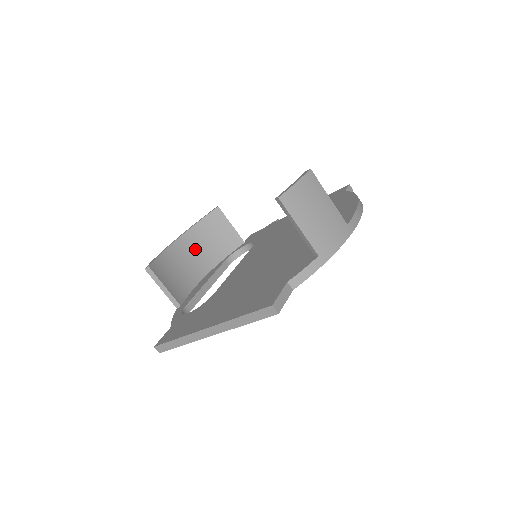
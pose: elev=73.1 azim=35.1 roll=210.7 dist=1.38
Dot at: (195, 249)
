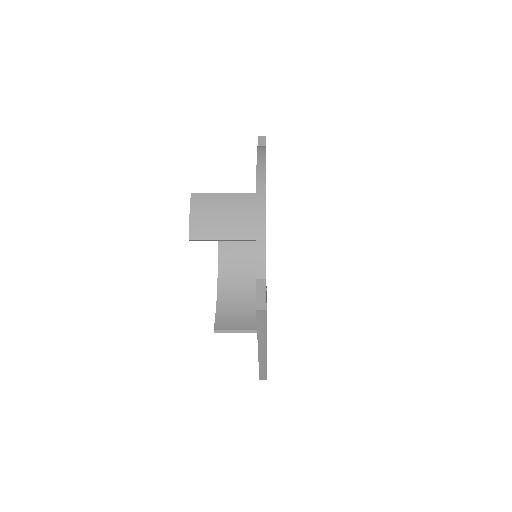
Dot at: (235, 281)
